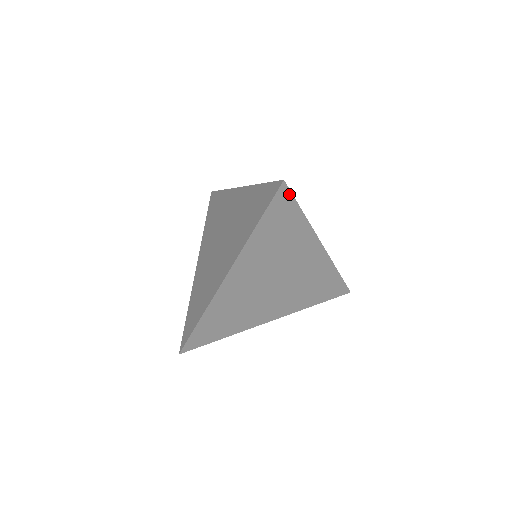
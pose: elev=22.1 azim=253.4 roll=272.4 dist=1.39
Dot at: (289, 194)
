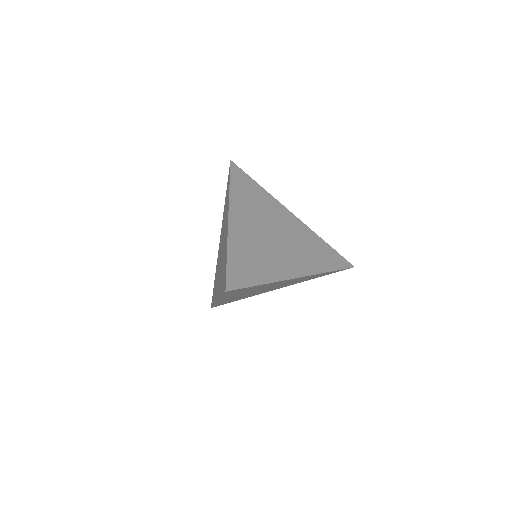
Dot at: (237, 289)
